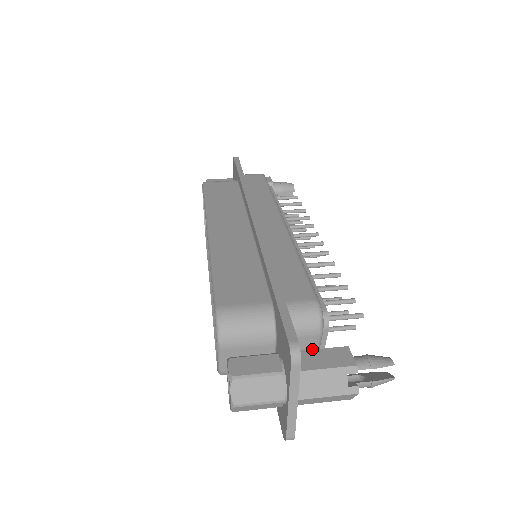
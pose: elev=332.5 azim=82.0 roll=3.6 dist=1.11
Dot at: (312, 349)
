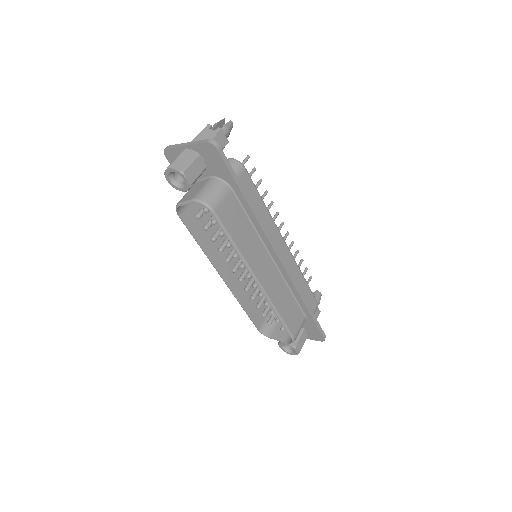
Dot at: occluded
